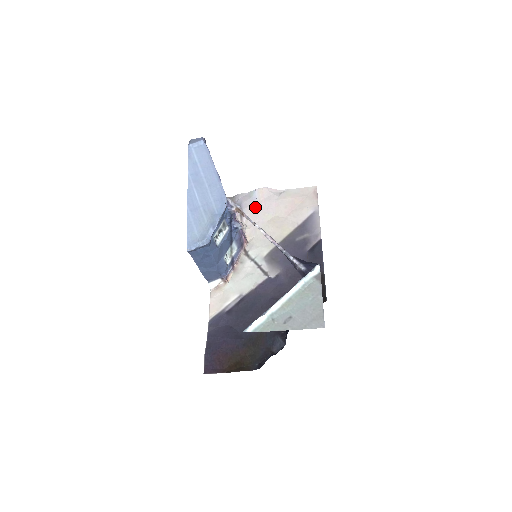
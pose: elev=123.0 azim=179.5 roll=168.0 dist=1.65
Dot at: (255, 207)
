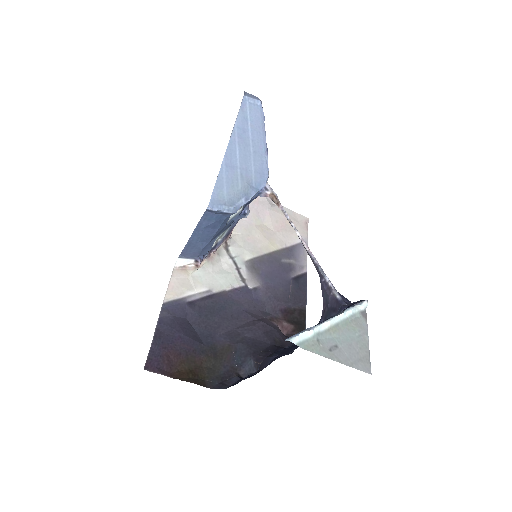
Dot at: occluded
